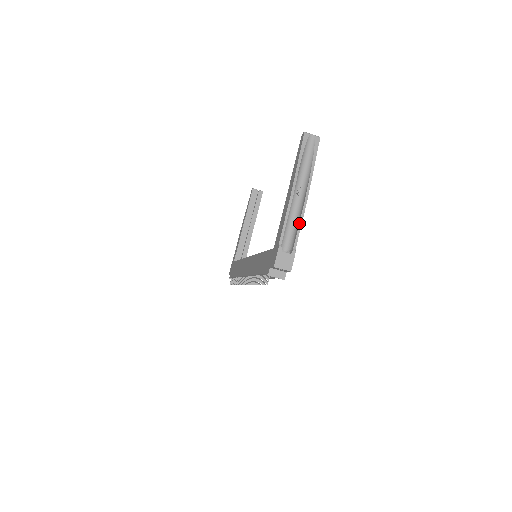
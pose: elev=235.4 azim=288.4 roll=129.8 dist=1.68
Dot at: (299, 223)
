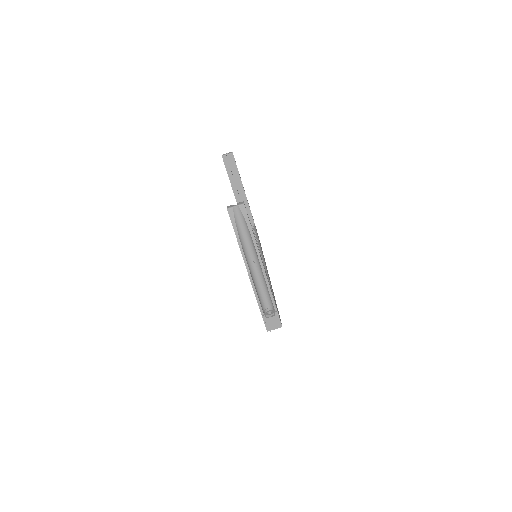
Dot at: (268, 289)
